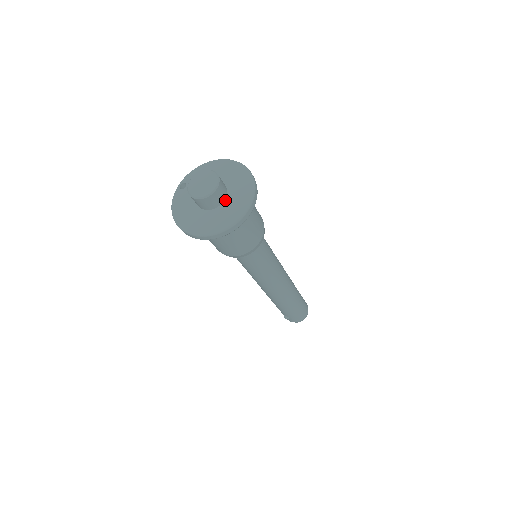
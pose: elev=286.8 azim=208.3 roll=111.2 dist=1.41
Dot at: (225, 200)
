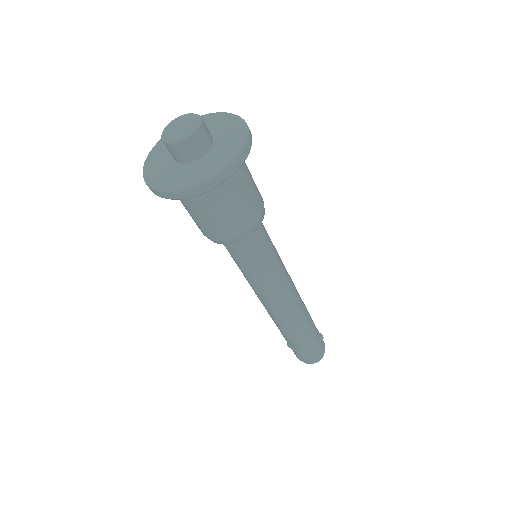
Dot at: (192, 162)
